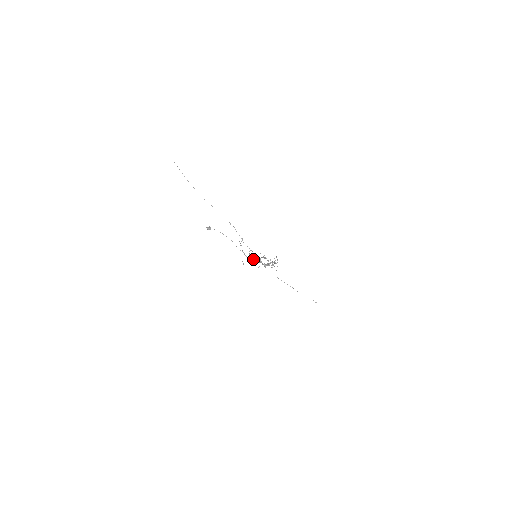
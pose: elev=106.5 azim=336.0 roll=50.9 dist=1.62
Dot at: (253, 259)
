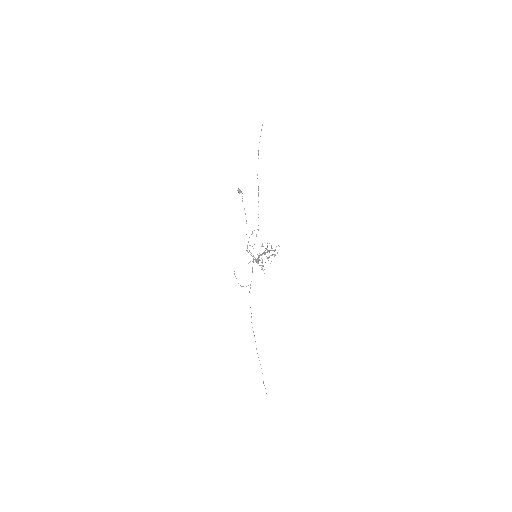
Dot at: occluded
